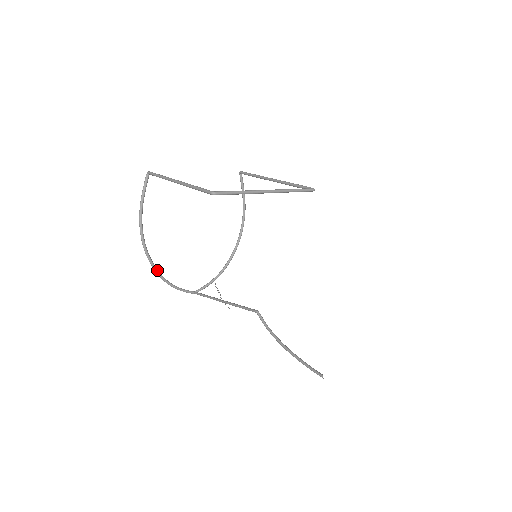
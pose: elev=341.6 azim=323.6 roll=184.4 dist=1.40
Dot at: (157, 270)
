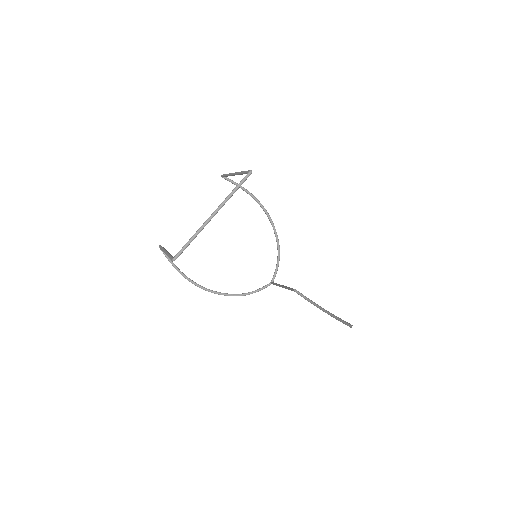
Dot at: (228, 294)
